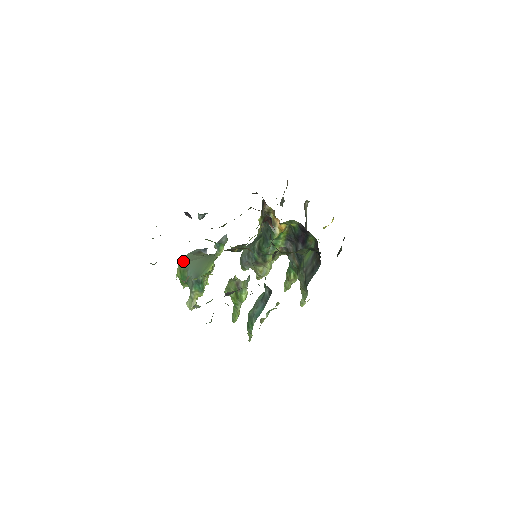
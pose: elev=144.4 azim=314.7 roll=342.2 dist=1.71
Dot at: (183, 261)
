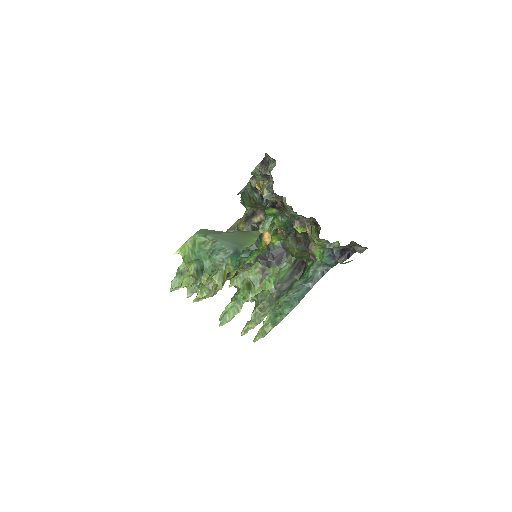
Dot at: (201, 233)
